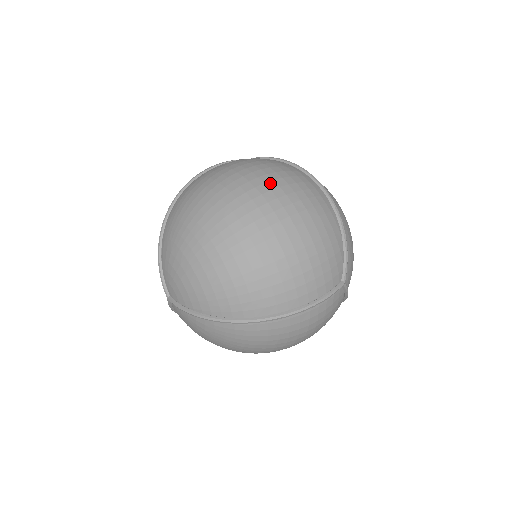
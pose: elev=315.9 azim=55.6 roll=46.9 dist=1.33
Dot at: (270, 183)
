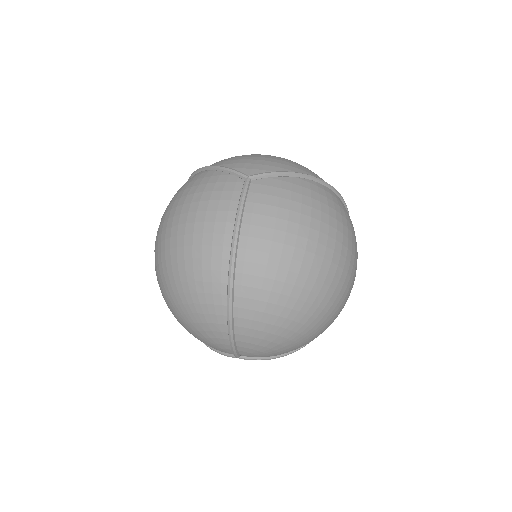
Dot at: (338, 236)
